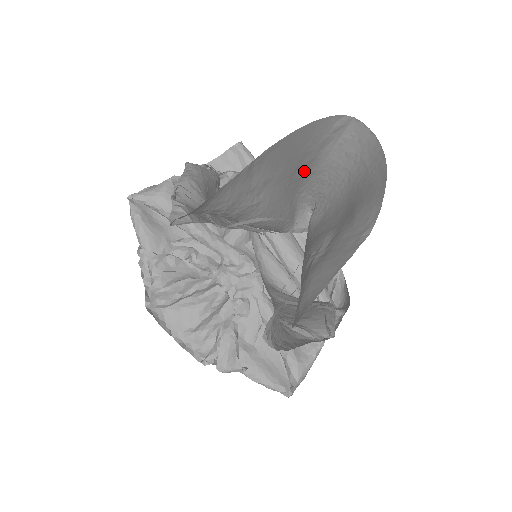
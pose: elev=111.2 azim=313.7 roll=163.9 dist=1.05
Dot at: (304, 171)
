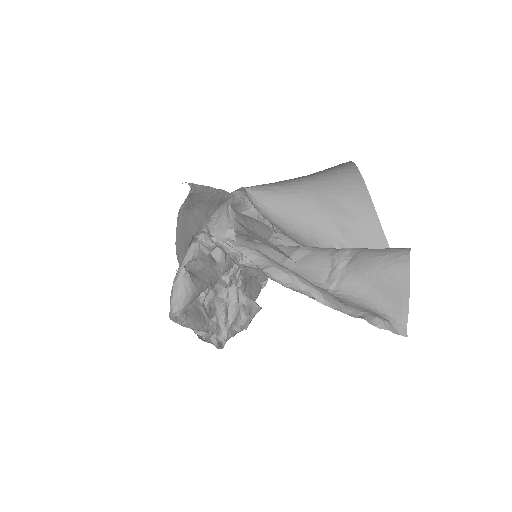
Dot at: occluded
